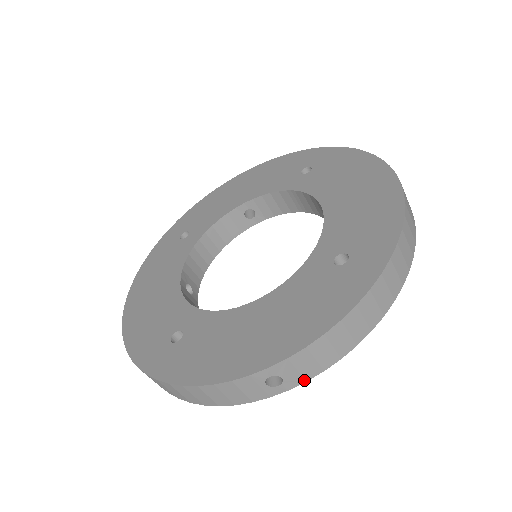
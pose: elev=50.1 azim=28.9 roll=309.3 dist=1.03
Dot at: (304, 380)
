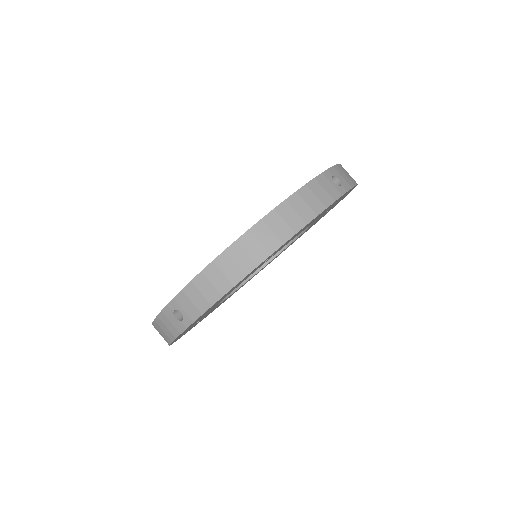
Dot at: (350, 187)
